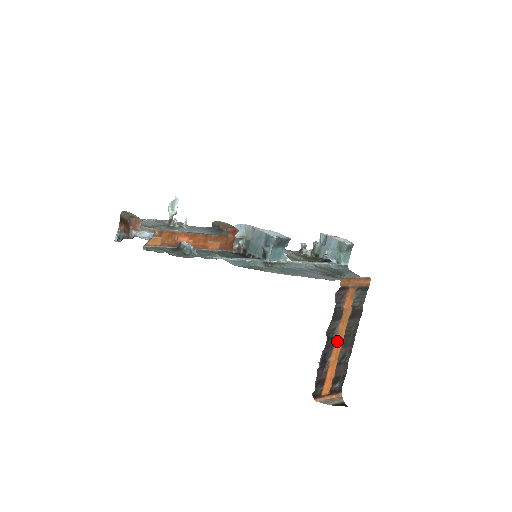
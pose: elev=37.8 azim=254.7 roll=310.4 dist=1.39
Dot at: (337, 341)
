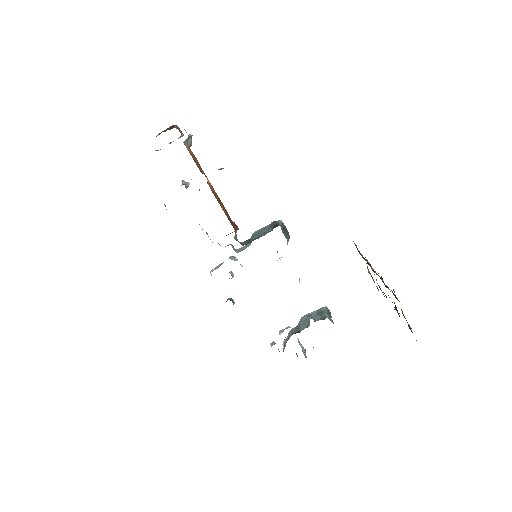
Dot at: occluded
